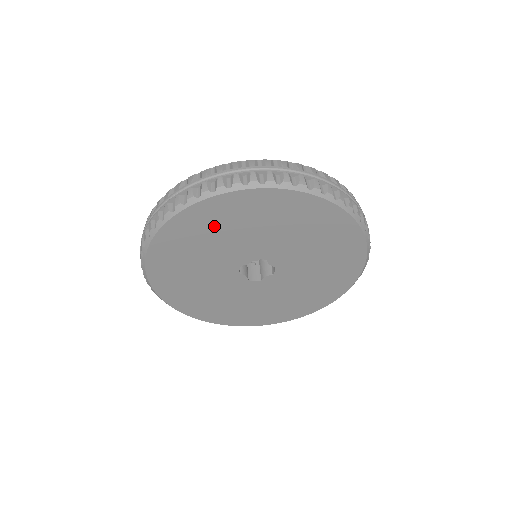
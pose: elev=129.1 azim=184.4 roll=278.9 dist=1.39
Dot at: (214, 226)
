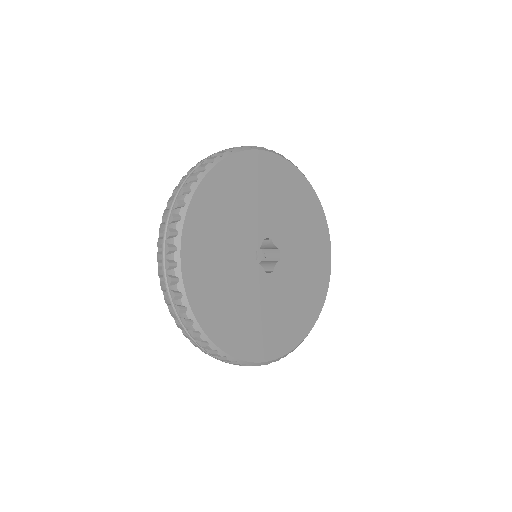
Dot at: (229, 196)
